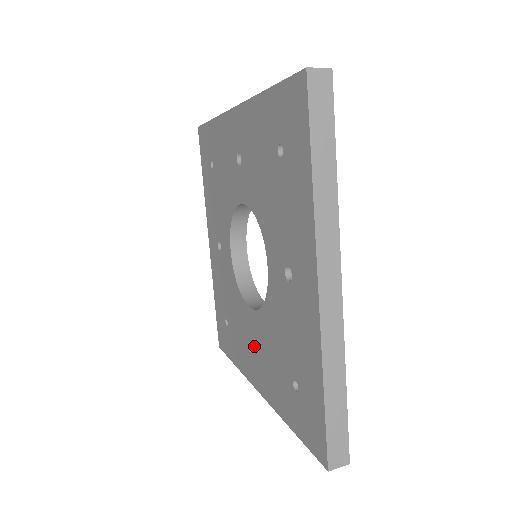
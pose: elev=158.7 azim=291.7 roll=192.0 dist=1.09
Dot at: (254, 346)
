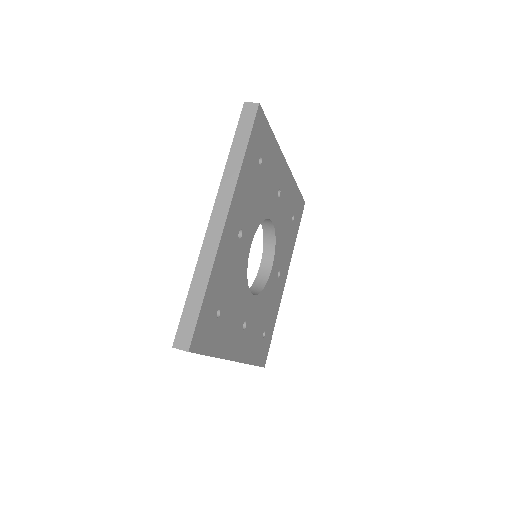
Dot at: occluded
